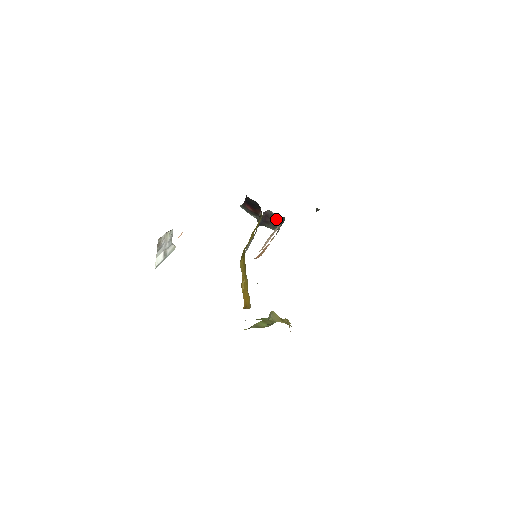
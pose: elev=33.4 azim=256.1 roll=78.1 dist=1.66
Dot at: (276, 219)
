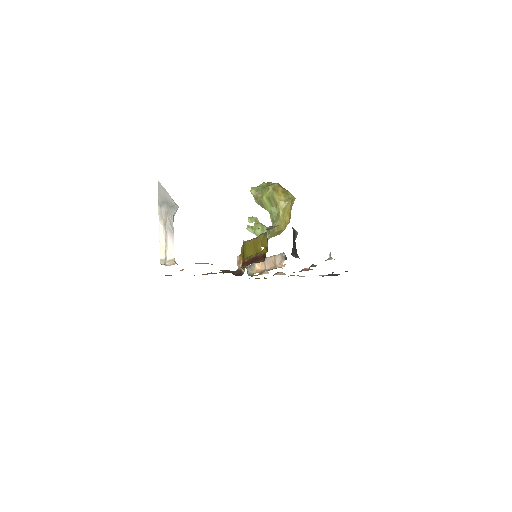
Dot at: occluded
